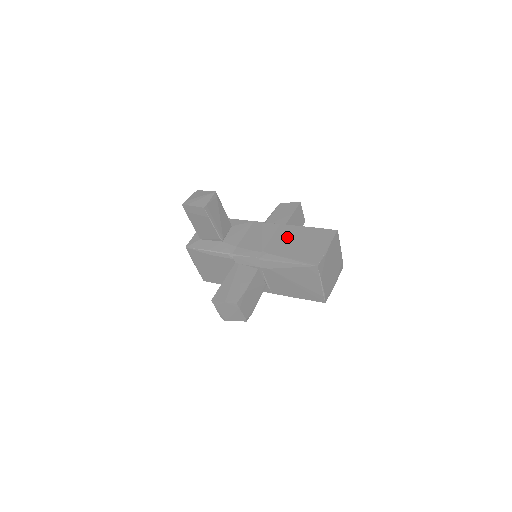
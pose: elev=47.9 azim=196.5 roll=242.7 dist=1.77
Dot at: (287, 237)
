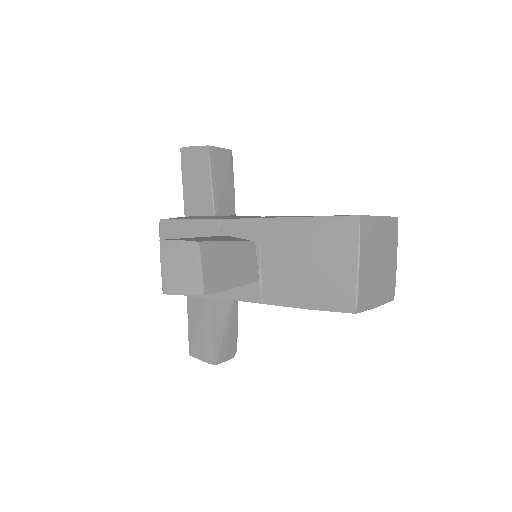
Dot at: occluded
